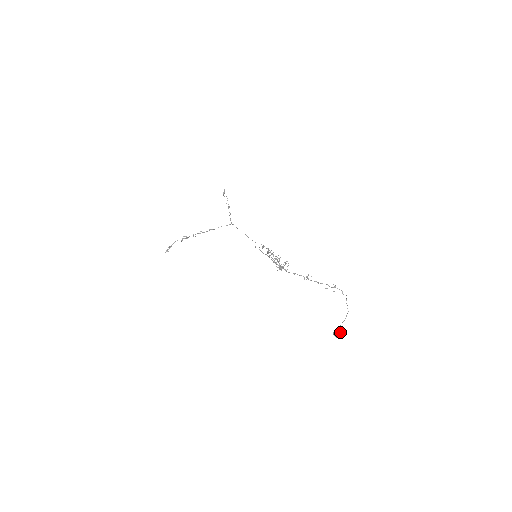
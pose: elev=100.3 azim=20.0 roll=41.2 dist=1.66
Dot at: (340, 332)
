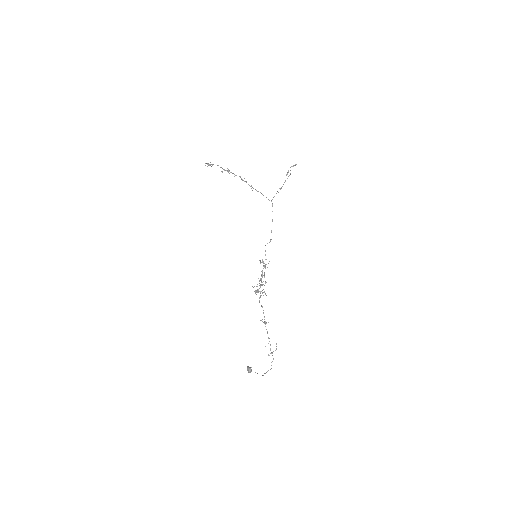
Dot at: occluded
